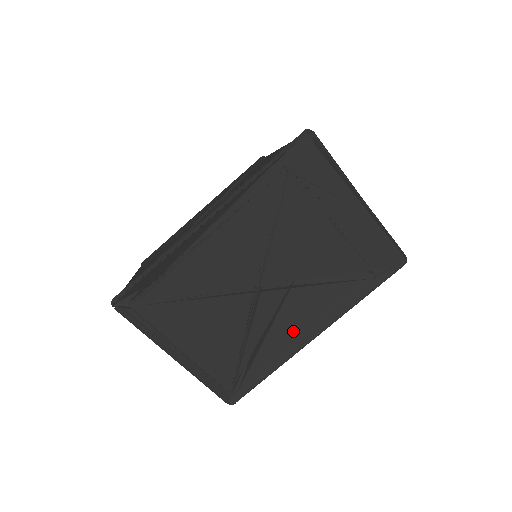
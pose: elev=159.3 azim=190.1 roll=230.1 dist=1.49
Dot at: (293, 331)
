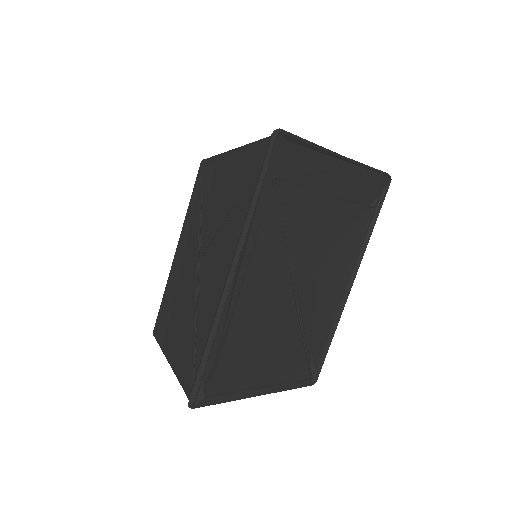
Dot at: (334, 299)
